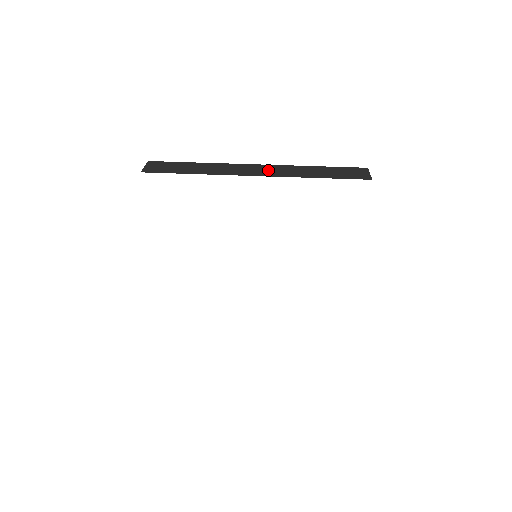
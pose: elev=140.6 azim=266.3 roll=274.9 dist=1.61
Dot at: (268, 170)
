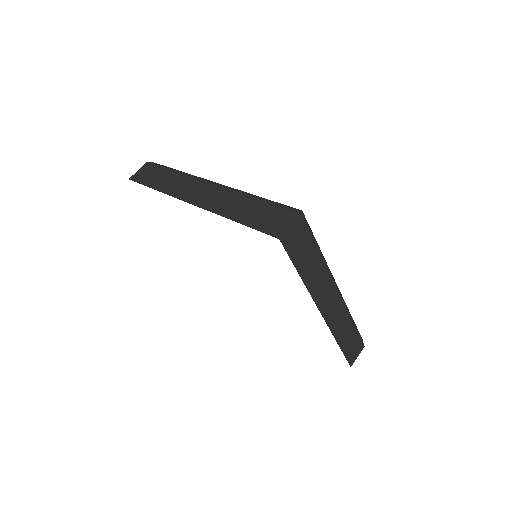
Dot at: (208, 196)
